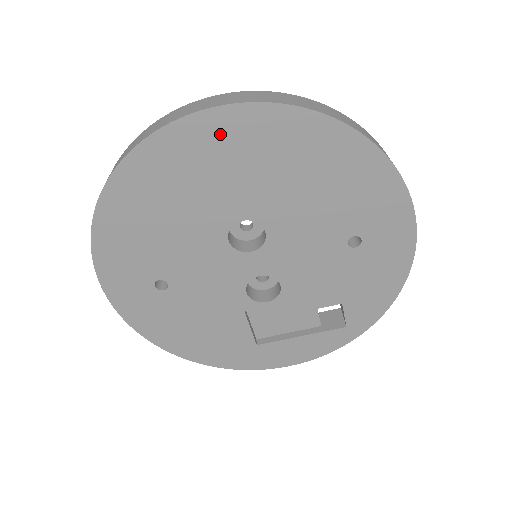
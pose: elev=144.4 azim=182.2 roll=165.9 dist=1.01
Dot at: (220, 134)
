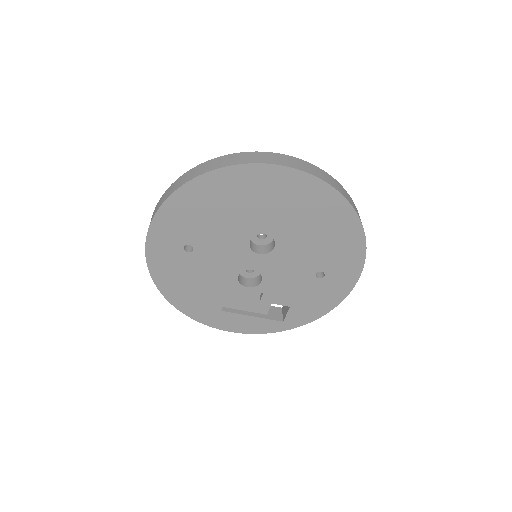
Dot at: (288, 183)
